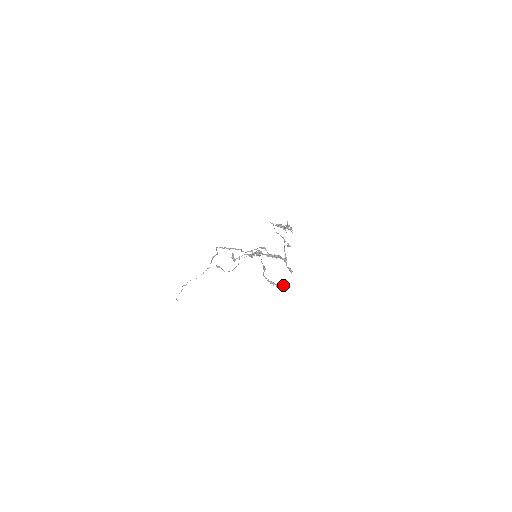
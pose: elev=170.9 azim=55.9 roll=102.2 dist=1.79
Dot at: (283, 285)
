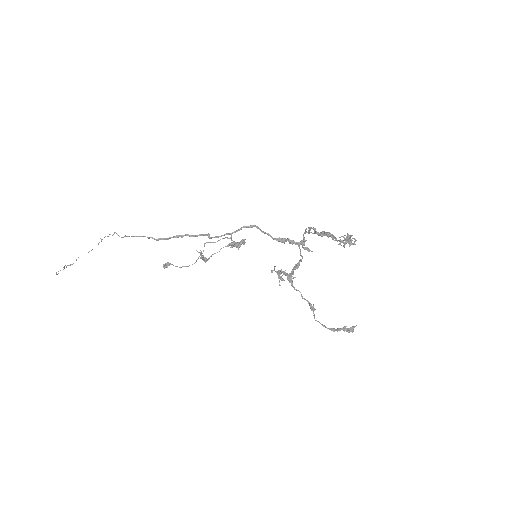
Dot at: occluded
